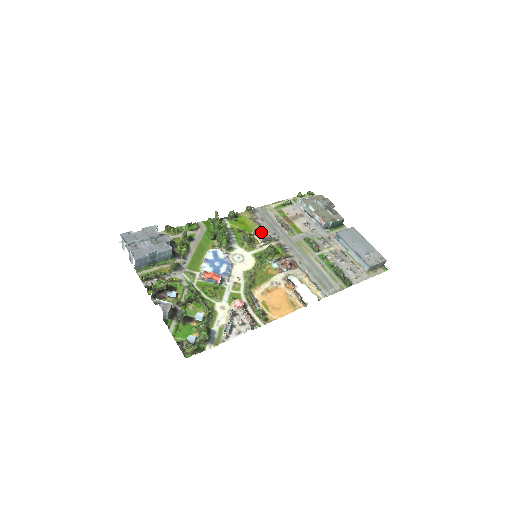
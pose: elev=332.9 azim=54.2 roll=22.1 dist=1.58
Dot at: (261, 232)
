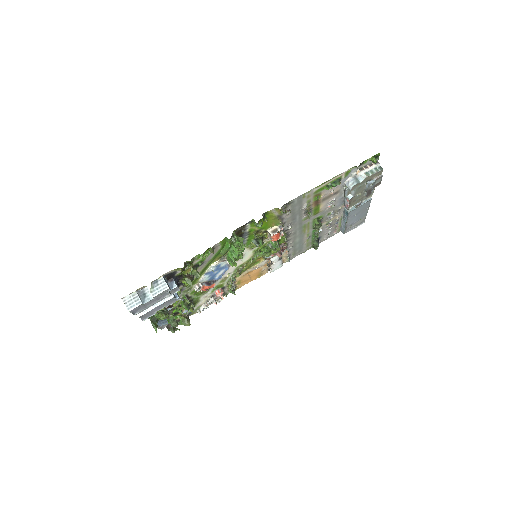
Dot at: (277, 236)
